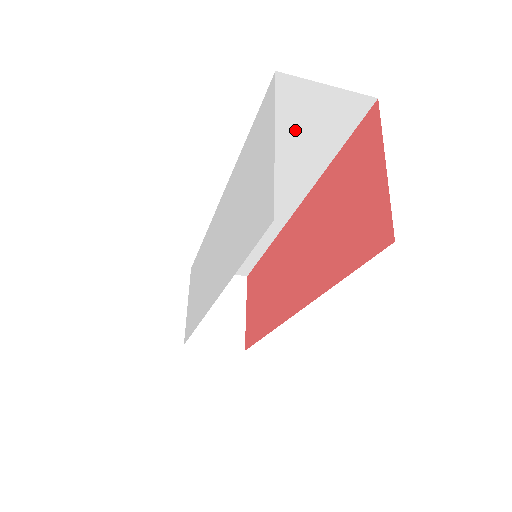
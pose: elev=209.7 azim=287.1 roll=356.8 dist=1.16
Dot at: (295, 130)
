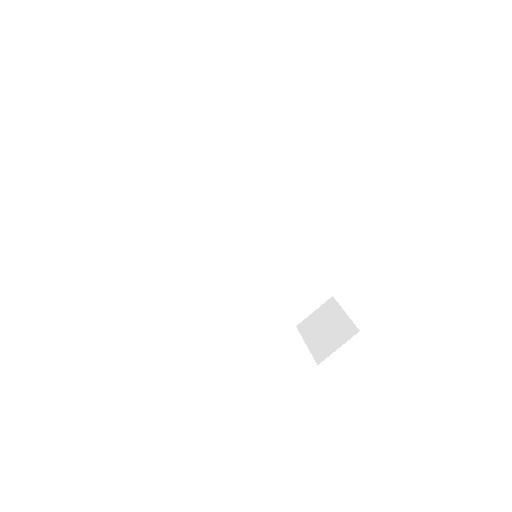
Dot at: (190, 185)
